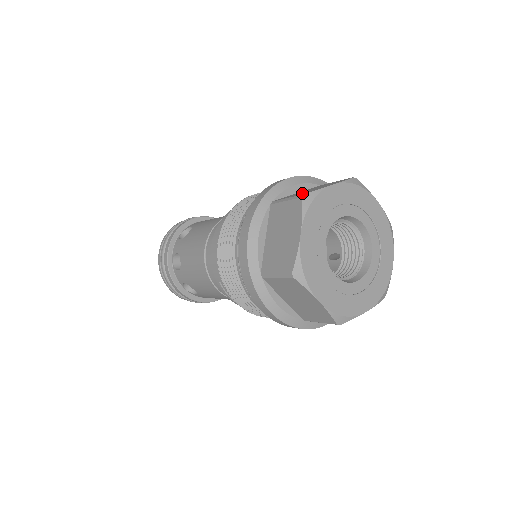
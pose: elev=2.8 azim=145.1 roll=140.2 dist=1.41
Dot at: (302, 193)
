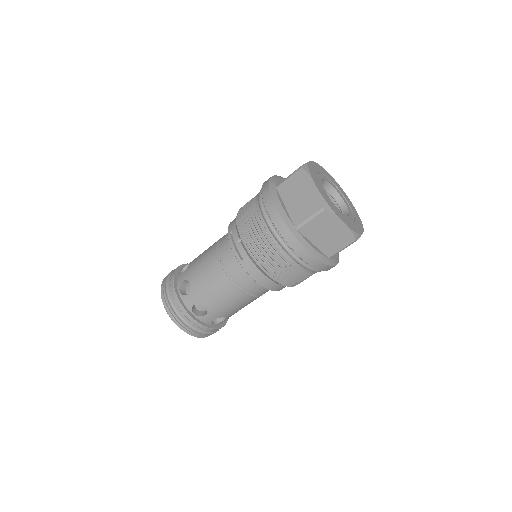
Dot at: occluded
